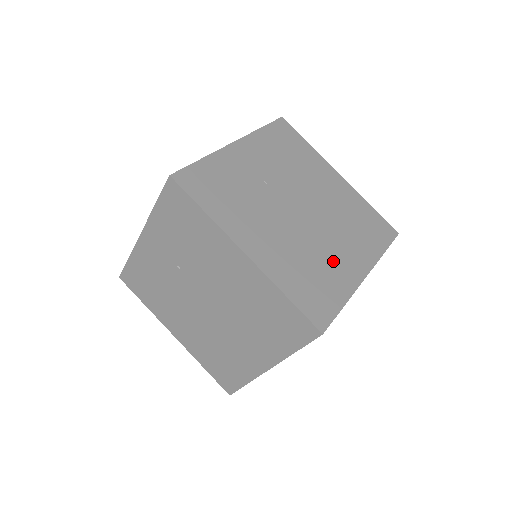
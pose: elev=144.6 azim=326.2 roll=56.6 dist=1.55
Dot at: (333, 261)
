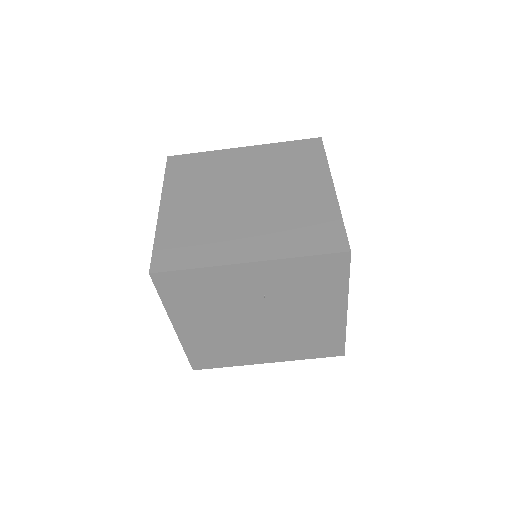
Dot at: occluded
